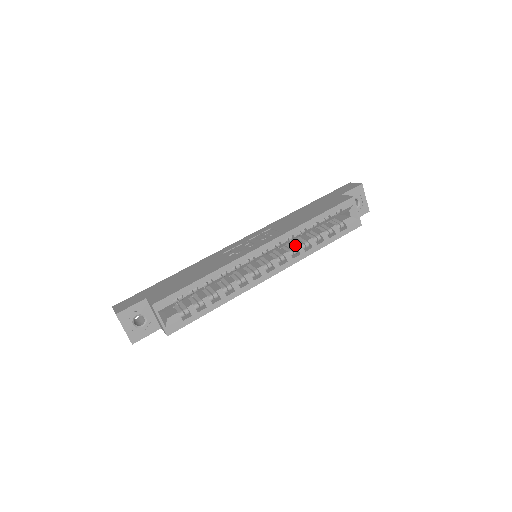
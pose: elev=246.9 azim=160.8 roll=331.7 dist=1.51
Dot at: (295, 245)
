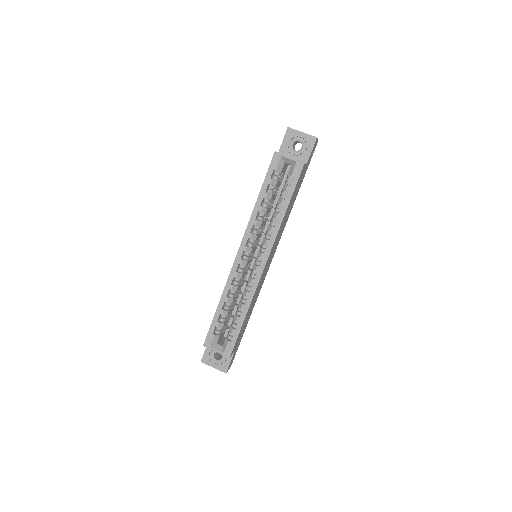
Dot at: (268, 227)
